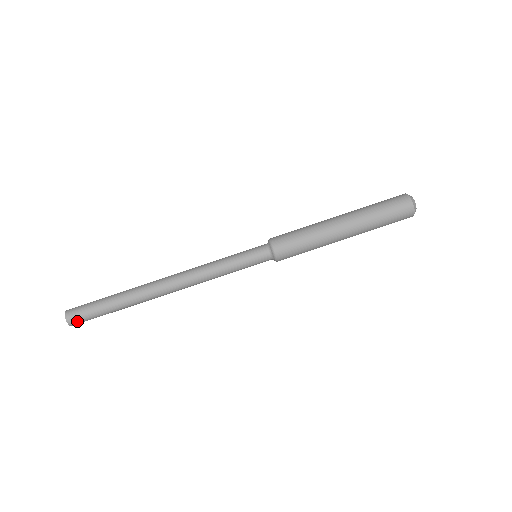
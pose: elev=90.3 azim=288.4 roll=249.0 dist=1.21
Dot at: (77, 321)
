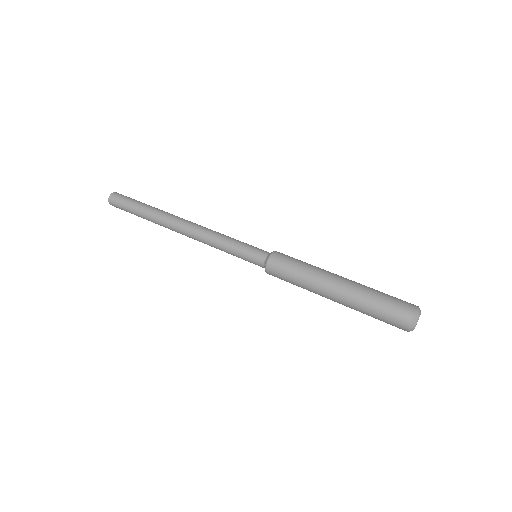
Dot at: (114, 203)
